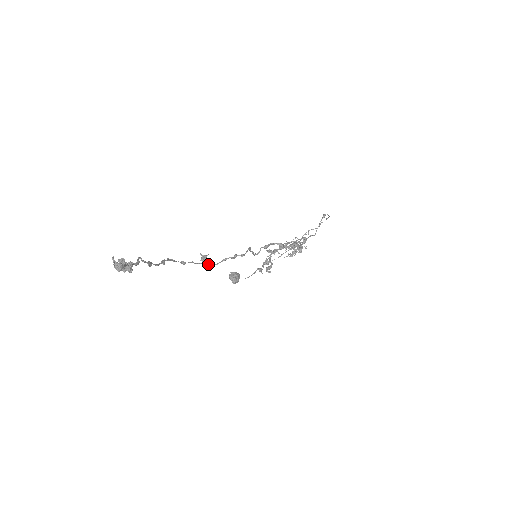
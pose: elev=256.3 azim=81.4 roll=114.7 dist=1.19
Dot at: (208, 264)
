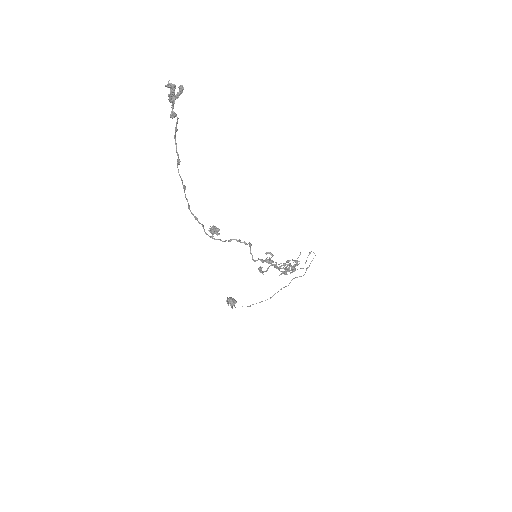
Dot at: (217, 230)
